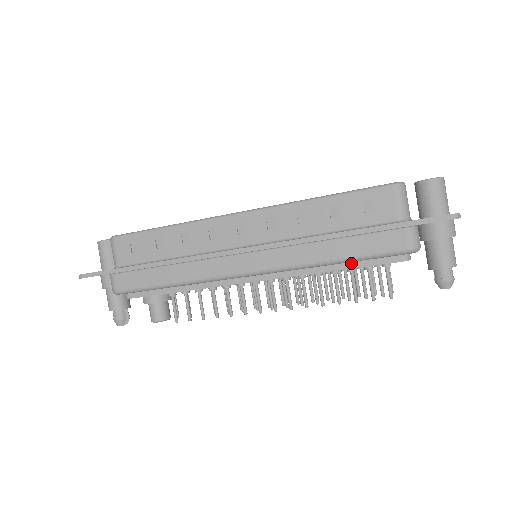
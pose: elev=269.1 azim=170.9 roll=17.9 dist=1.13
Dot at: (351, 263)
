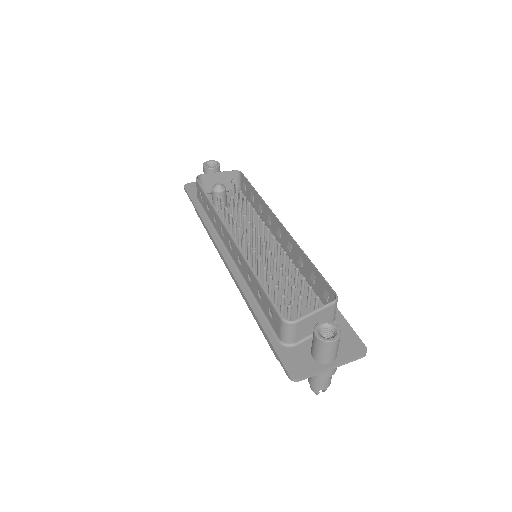
Dot at: occluded
